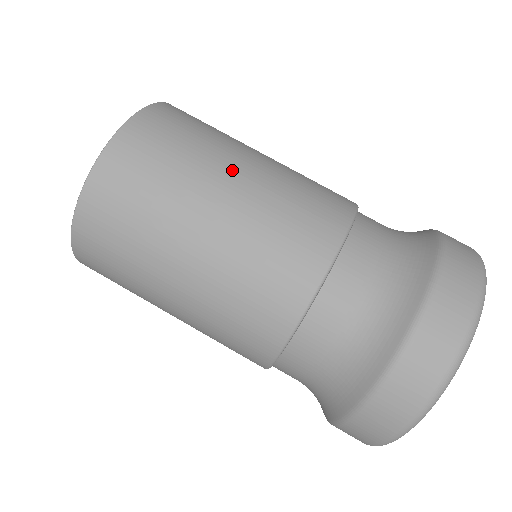
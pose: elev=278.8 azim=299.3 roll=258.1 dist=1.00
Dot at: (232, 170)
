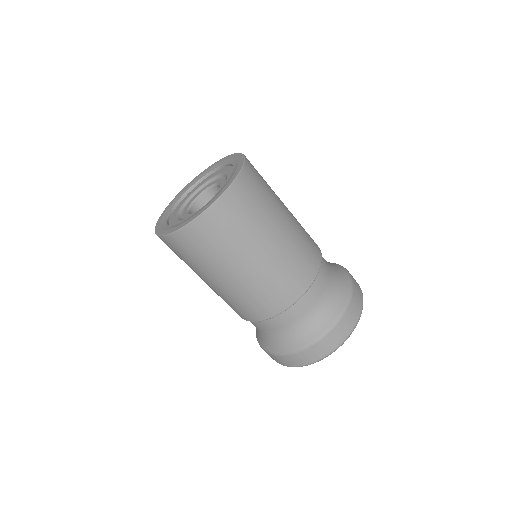
Dot at: (267, 242)
